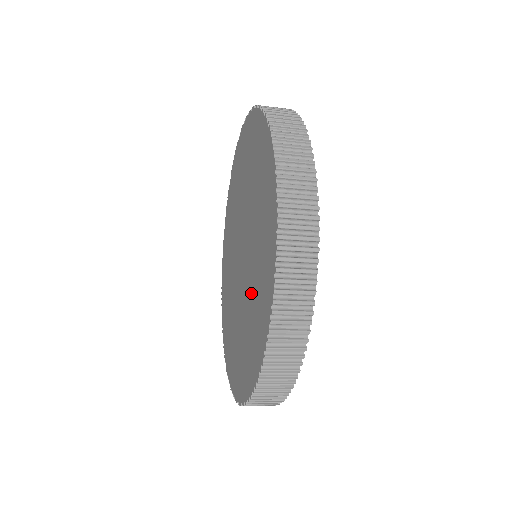
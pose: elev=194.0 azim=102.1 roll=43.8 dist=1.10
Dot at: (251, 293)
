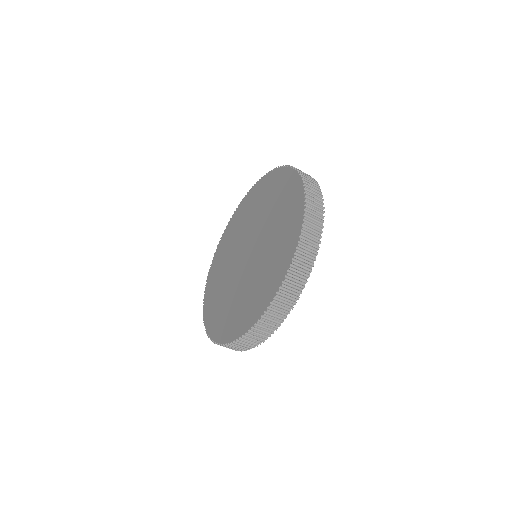
Dot at: (273, 231)
